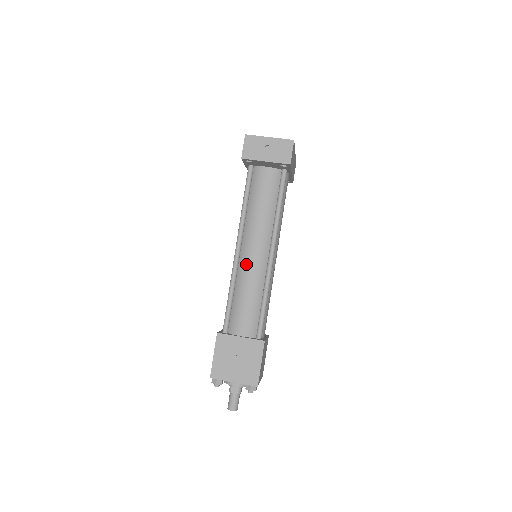
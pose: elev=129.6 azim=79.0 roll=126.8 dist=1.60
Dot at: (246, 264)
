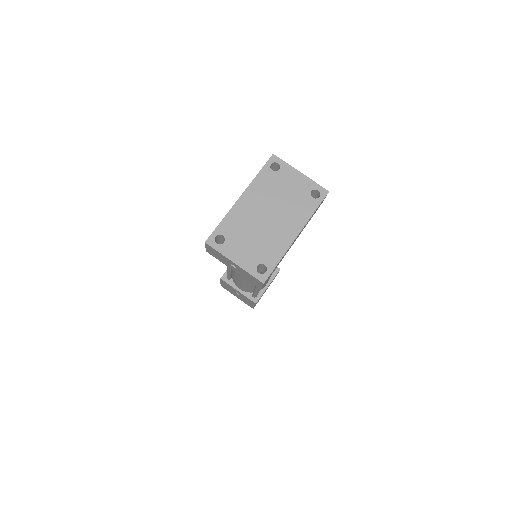
Dot at: occluded
